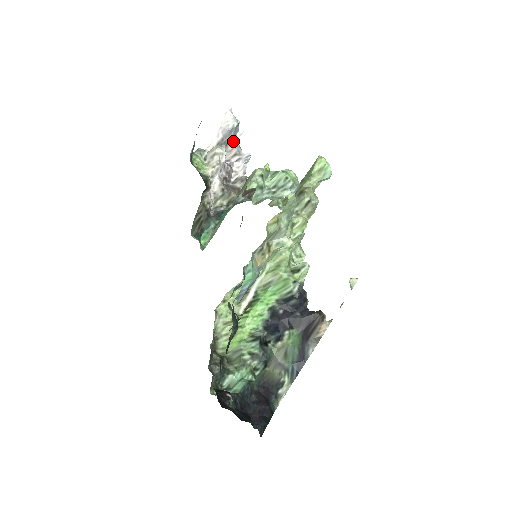
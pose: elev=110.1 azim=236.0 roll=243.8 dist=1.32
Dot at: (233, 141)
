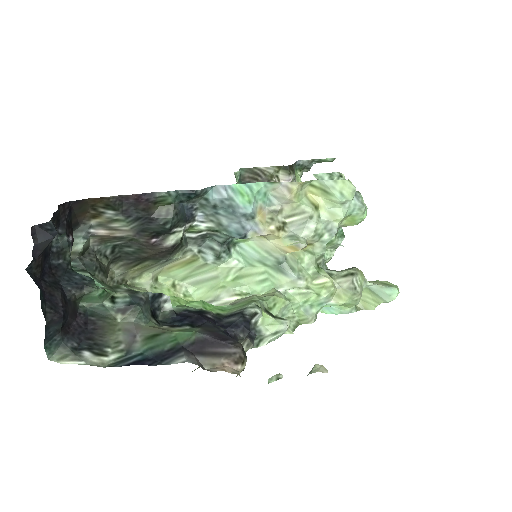
Dot at: occluded
